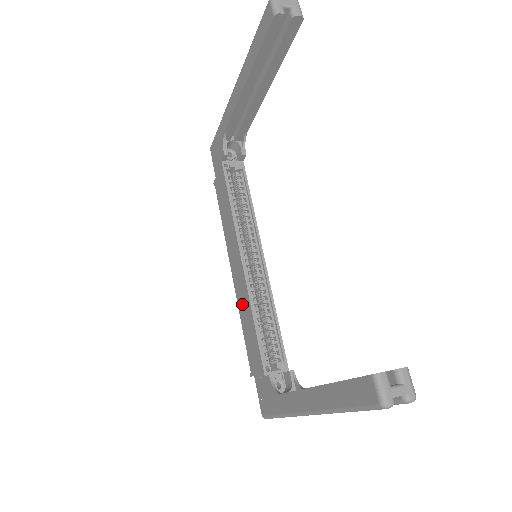
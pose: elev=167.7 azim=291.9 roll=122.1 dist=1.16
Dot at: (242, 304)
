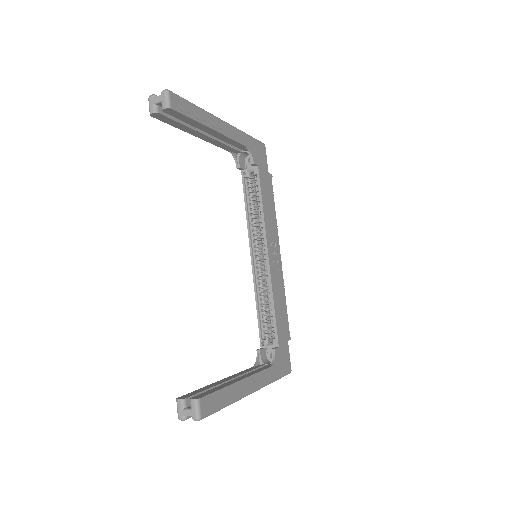
Dot at: occluded
